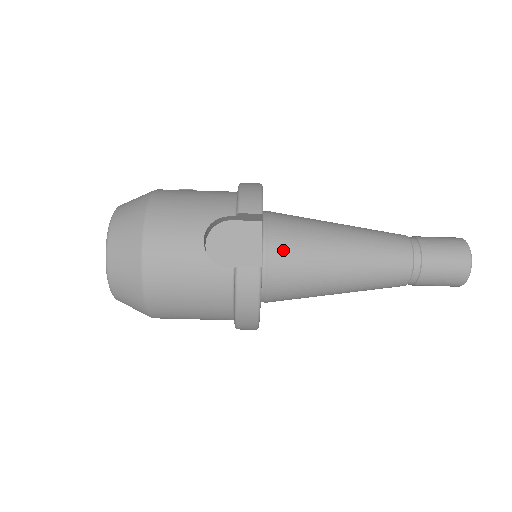
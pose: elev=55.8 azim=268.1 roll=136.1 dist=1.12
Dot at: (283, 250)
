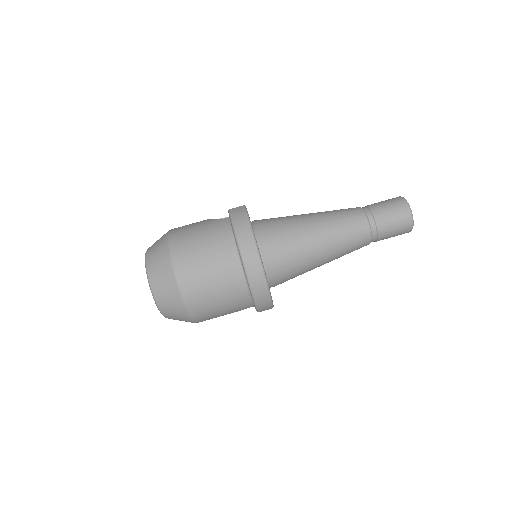
Dot at: (264, 219)
